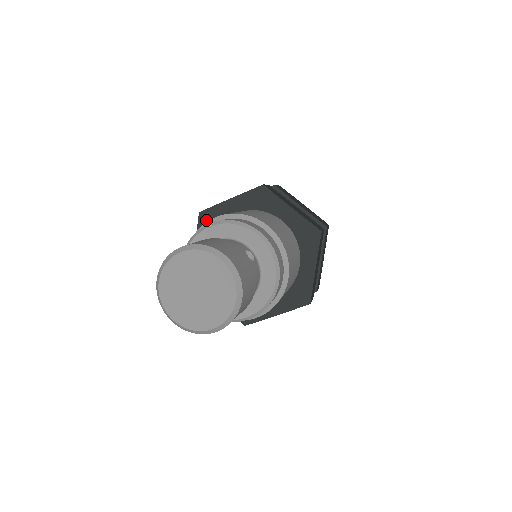
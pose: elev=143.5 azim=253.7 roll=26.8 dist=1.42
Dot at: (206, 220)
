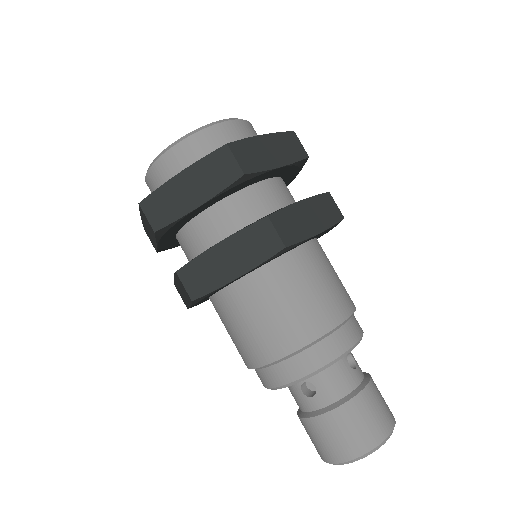
Dot at: occluded
